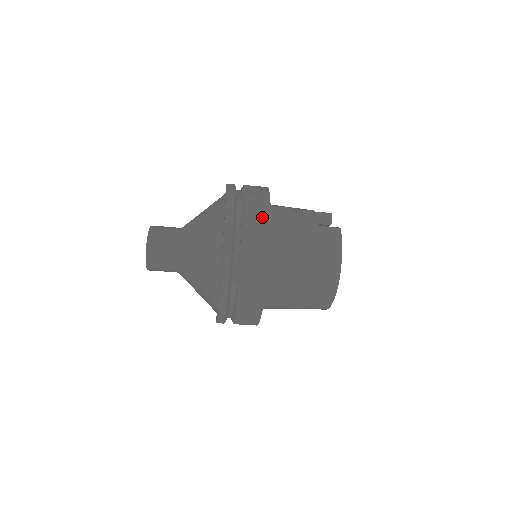
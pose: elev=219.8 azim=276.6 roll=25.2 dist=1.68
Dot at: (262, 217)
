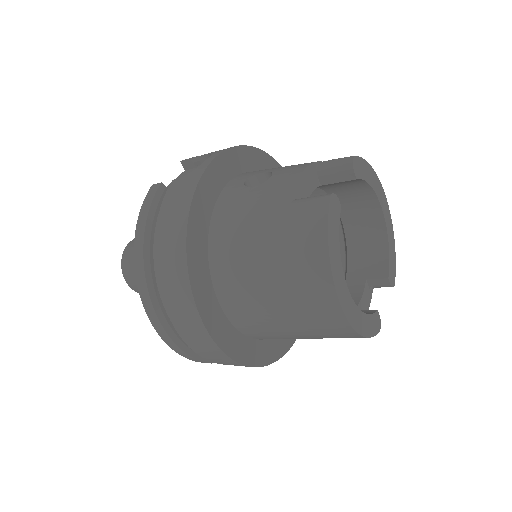
Dot at: (178, 217)
